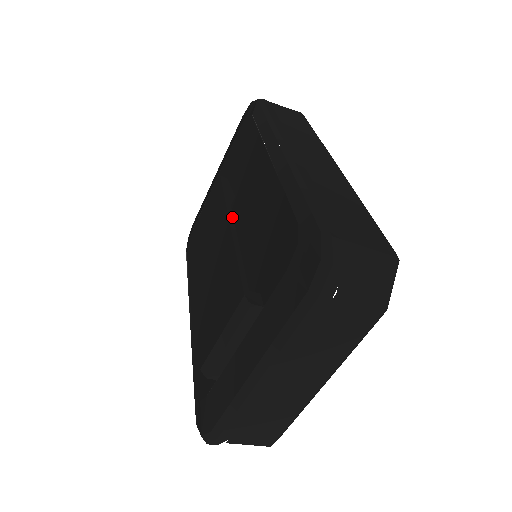
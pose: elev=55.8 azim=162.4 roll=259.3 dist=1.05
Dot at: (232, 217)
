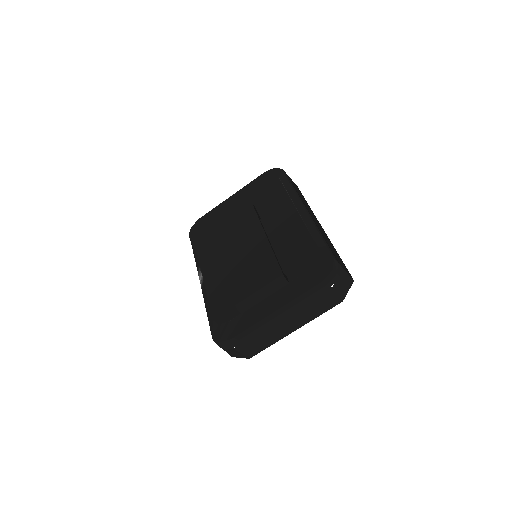
Dot at: occluded
